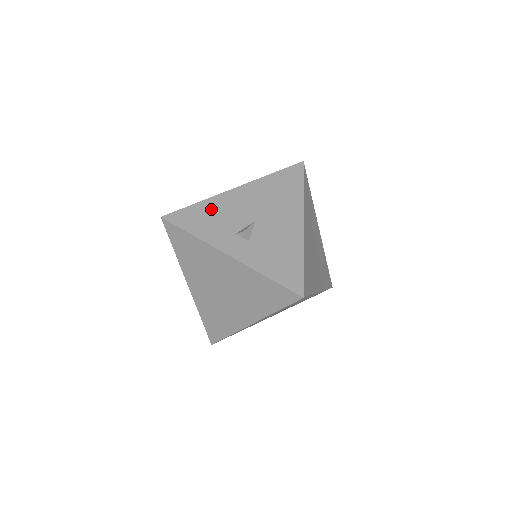
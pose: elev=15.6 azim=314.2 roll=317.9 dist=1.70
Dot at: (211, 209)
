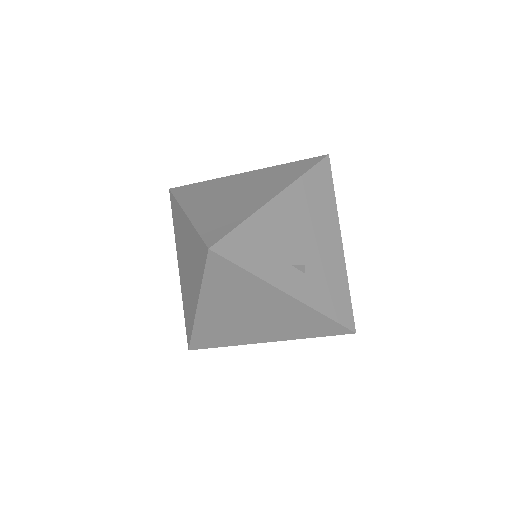
Dot at: (261, 231)
